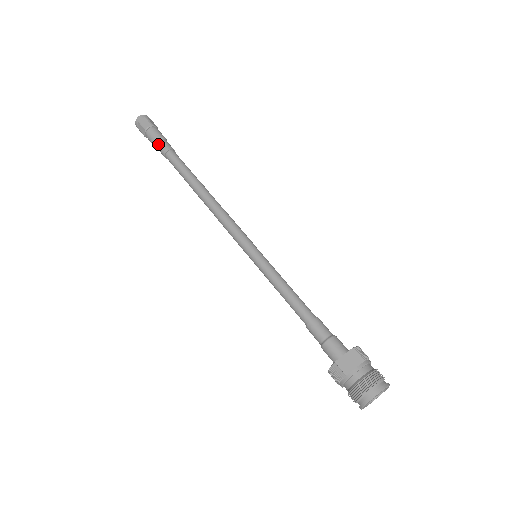
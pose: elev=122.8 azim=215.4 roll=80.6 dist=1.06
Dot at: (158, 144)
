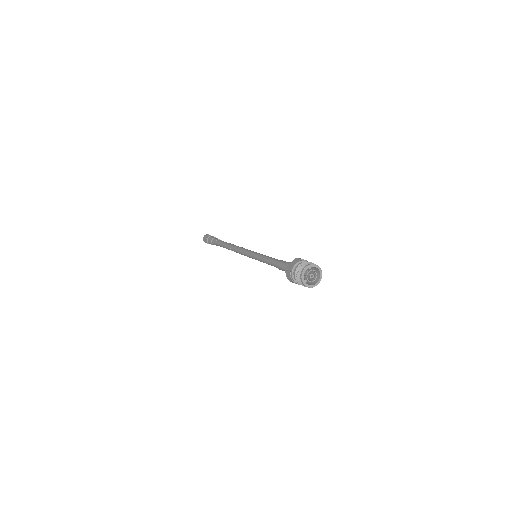
Dot at: (212, 241)
